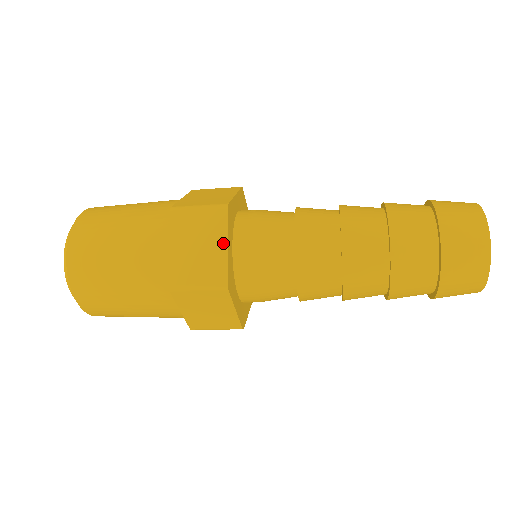
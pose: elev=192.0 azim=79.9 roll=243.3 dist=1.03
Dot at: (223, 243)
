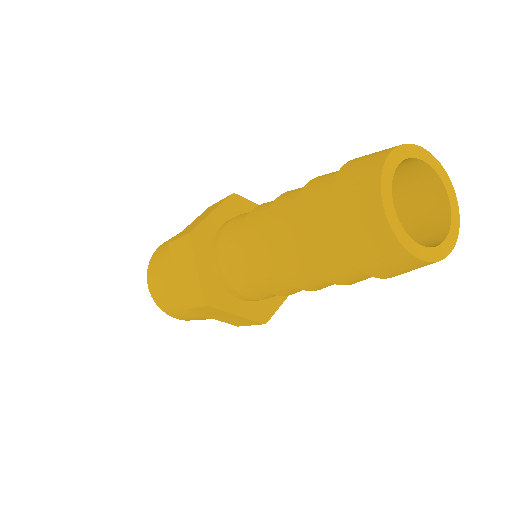
Dot at: (211, 211)
